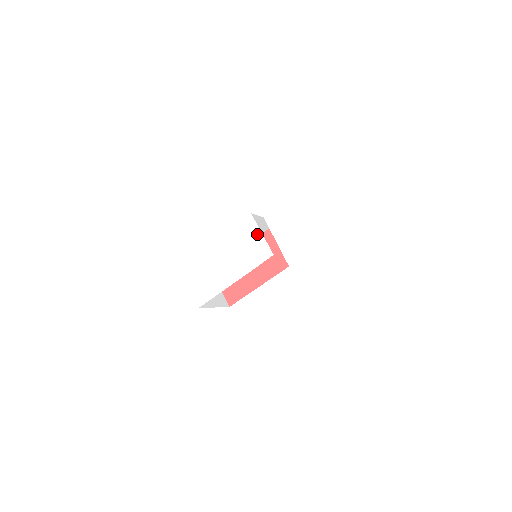
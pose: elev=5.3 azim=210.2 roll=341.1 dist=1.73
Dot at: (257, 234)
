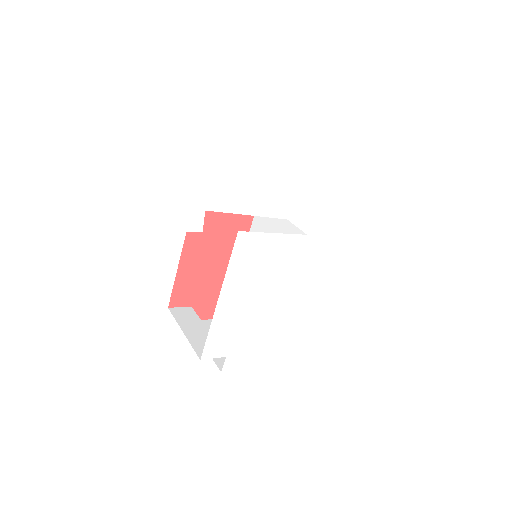
Dot at: (268, 241)
